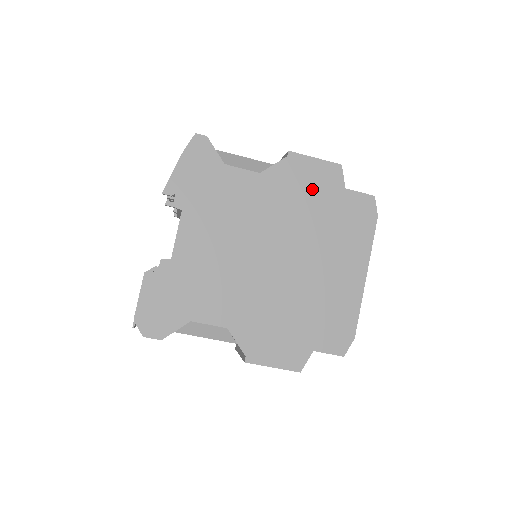
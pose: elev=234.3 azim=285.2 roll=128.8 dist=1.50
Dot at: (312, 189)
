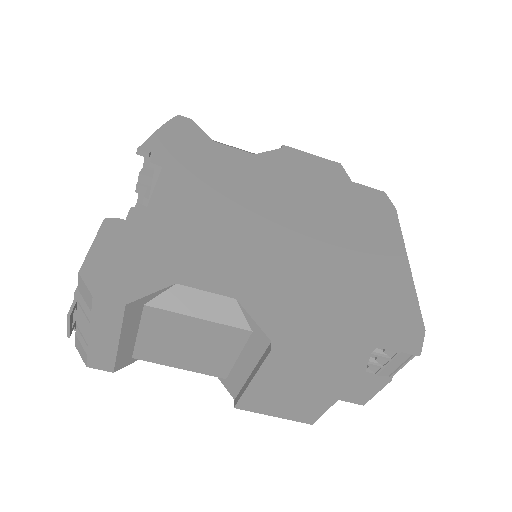
Dot at: (316, 176)
